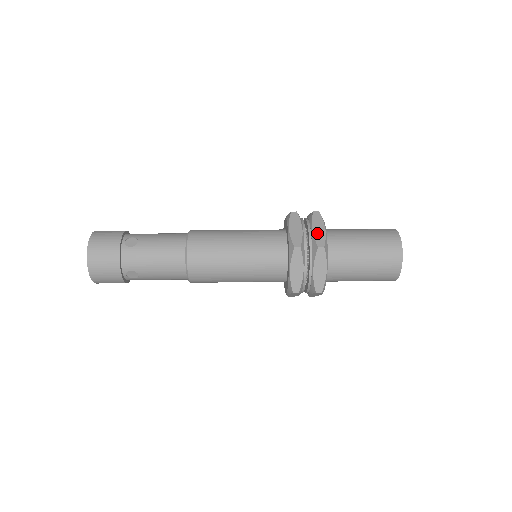
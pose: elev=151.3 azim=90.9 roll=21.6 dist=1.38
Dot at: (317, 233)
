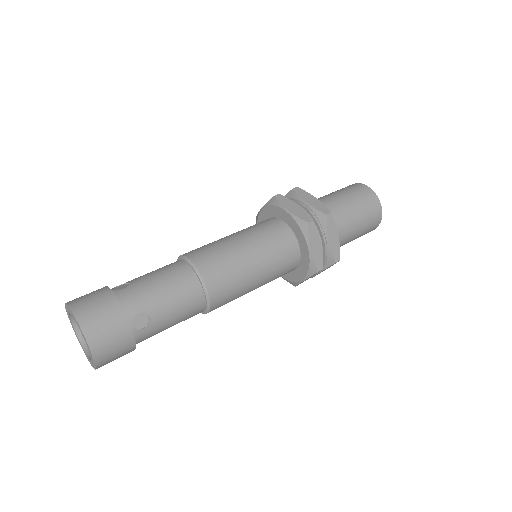
Dot at: (333, 245)
